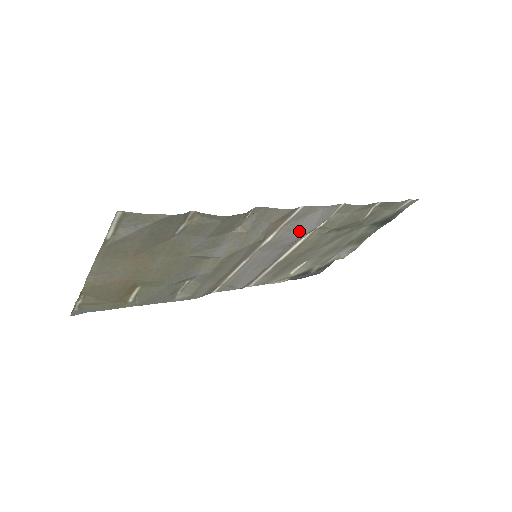
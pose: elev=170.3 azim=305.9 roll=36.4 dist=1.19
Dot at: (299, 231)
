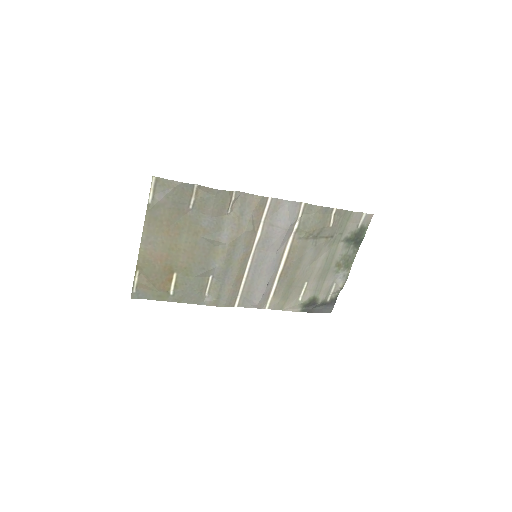
Dot at: (279, 227)
